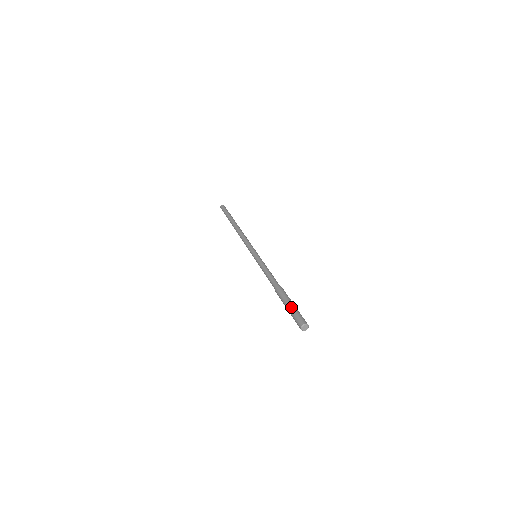
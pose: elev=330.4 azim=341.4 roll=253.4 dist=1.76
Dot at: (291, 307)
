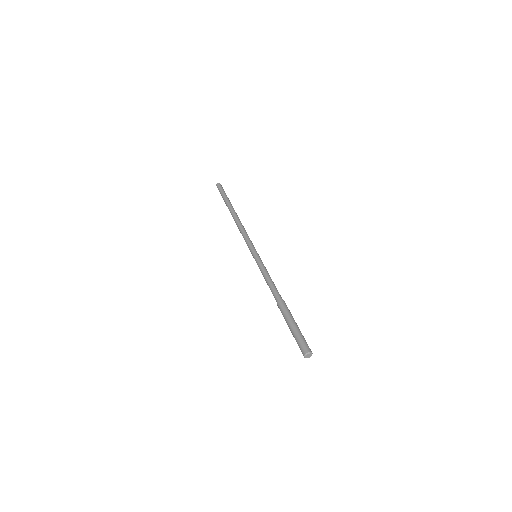
Dot at: (291, 332)
